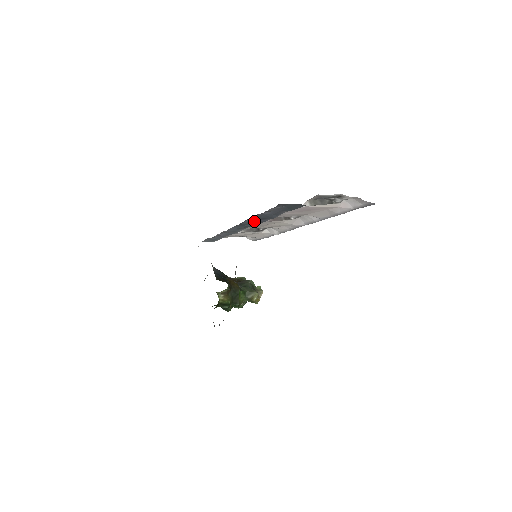
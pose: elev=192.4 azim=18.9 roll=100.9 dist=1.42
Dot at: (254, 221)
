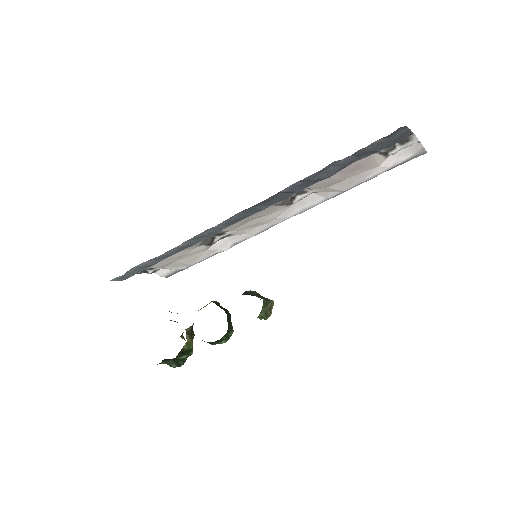
Dot at: (281, 195)
